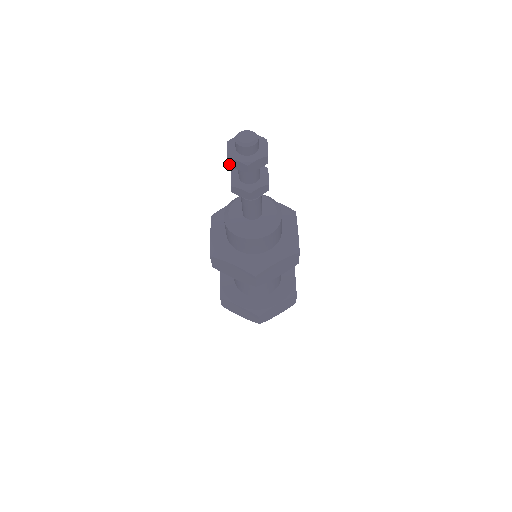
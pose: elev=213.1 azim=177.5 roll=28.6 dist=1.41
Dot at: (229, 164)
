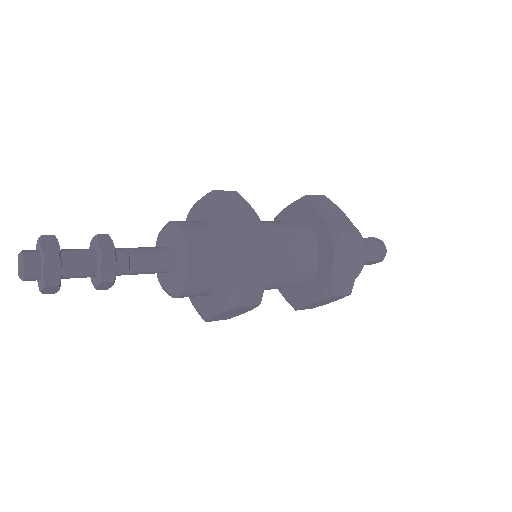
Dot at: (53, 293)
